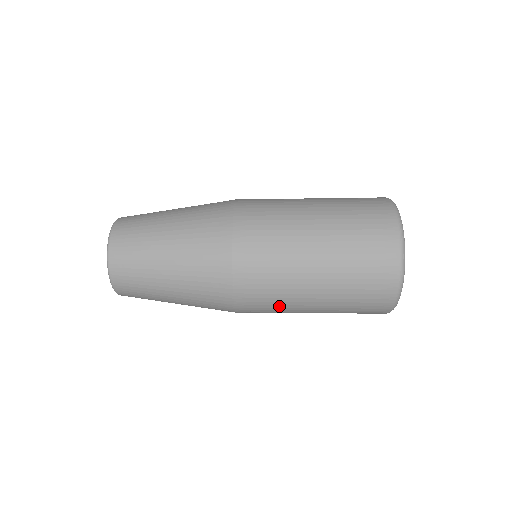
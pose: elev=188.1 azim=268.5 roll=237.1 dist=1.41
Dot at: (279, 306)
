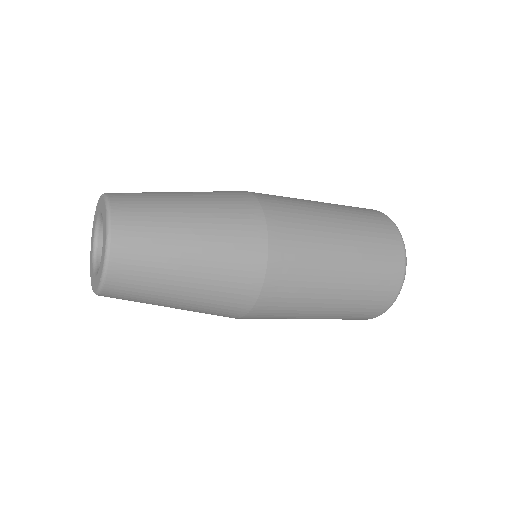
Dot at: occluded
